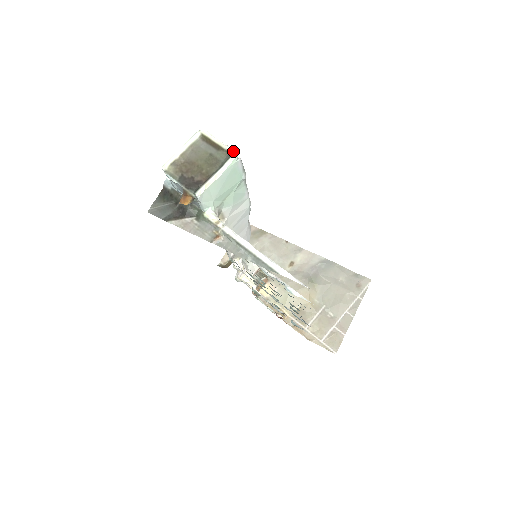
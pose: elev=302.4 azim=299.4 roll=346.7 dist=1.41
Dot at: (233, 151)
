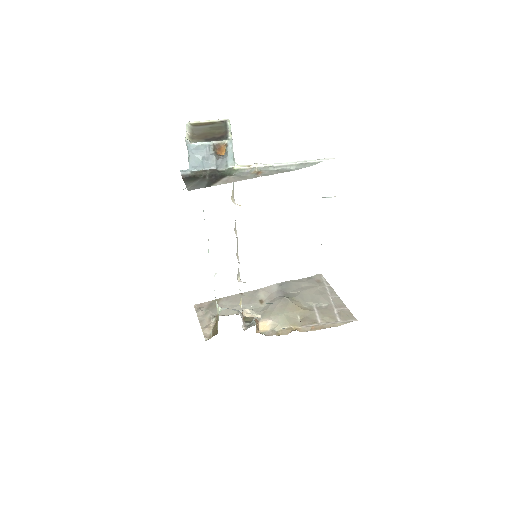
Dot at: (224, 119)
